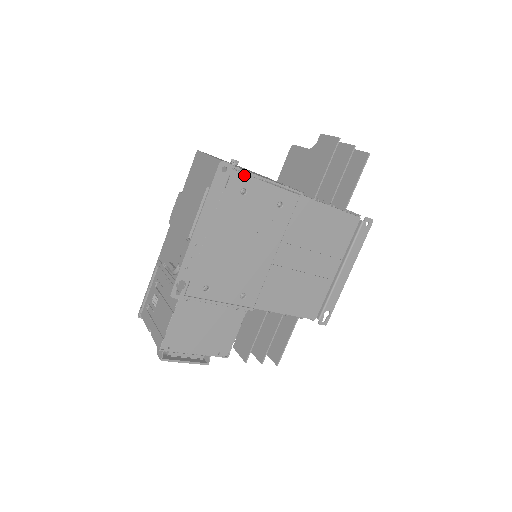
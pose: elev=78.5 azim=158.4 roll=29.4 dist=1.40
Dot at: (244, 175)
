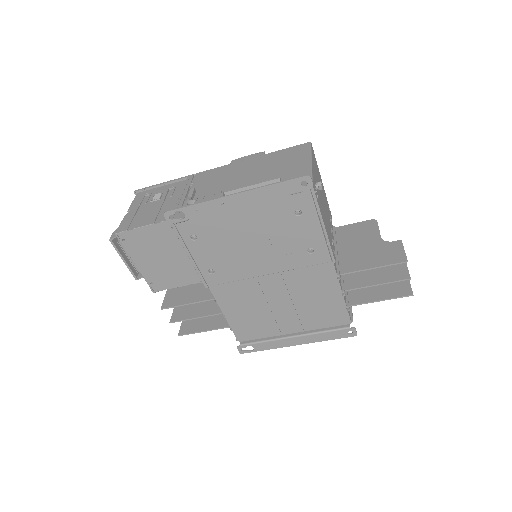
Dot at: (313, 203)
